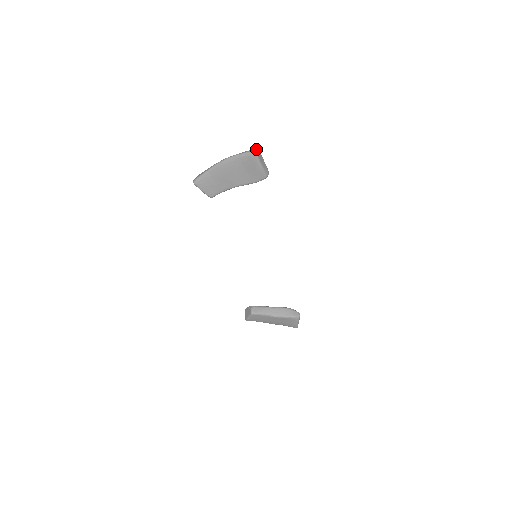
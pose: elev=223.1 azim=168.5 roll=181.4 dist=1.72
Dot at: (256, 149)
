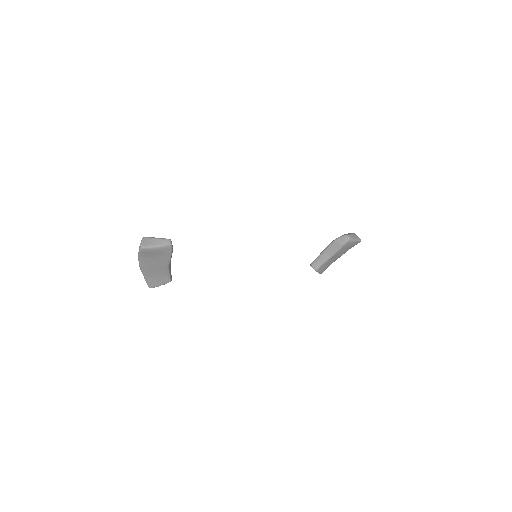
Dot at: (141, 241)
